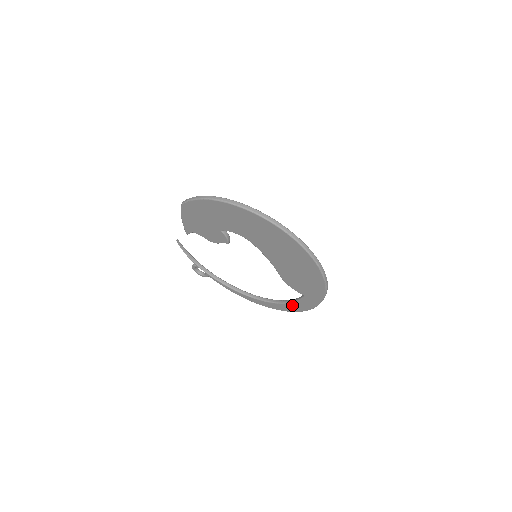
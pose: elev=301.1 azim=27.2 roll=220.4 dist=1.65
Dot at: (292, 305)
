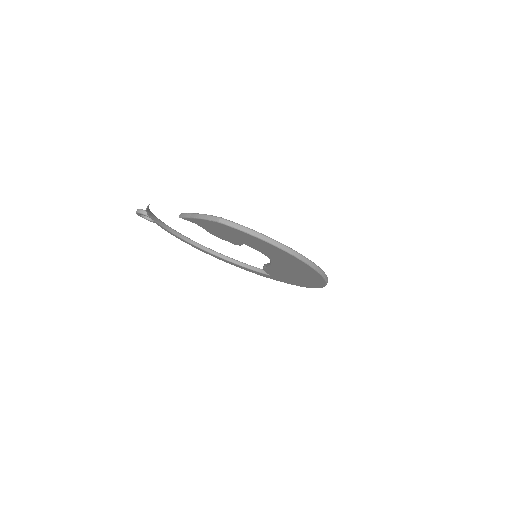
Dot at: (244, 268)
